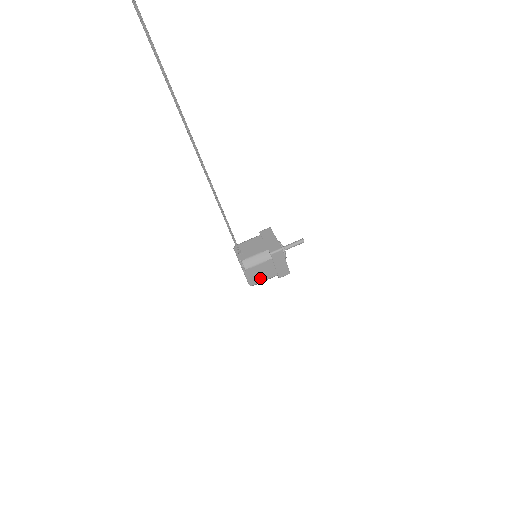
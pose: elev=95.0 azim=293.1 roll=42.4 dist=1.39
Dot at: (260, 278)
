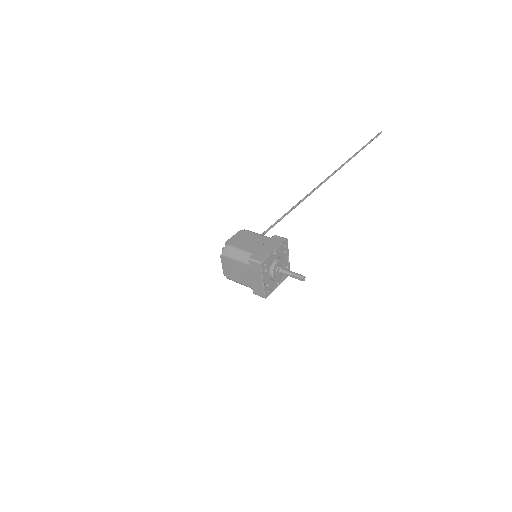
Dot at: (240, 244)
